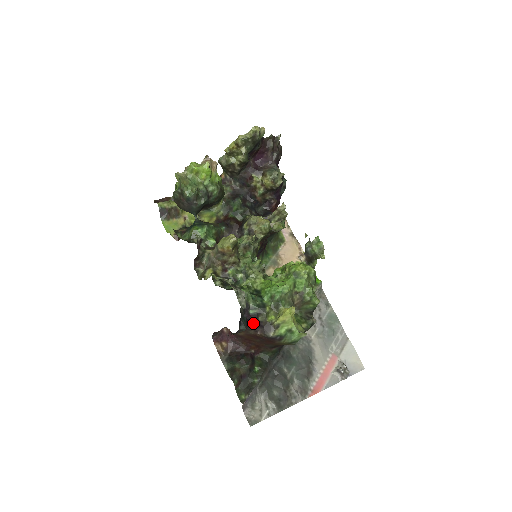
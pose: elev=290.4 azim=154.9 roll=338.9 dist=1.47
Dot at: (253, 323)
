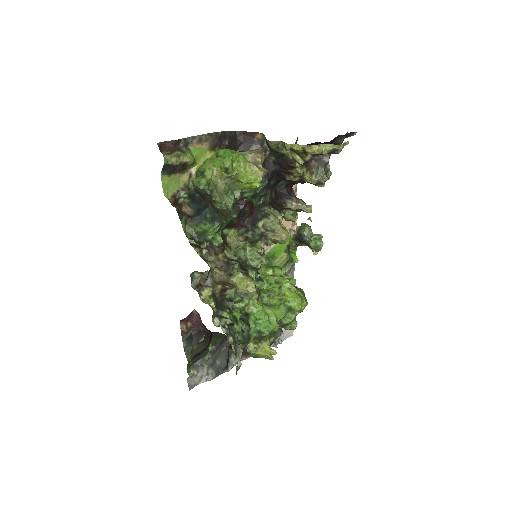
Dot at: occluded
